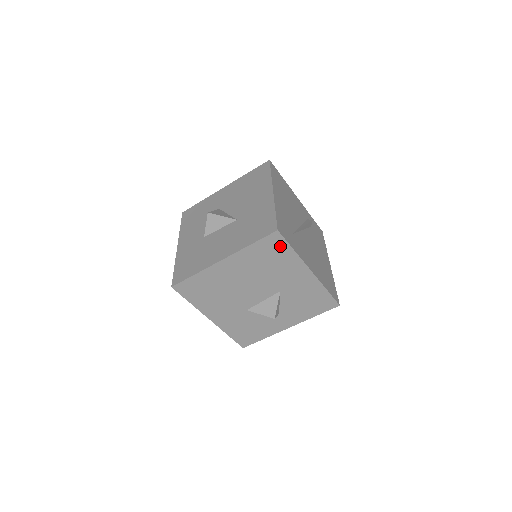
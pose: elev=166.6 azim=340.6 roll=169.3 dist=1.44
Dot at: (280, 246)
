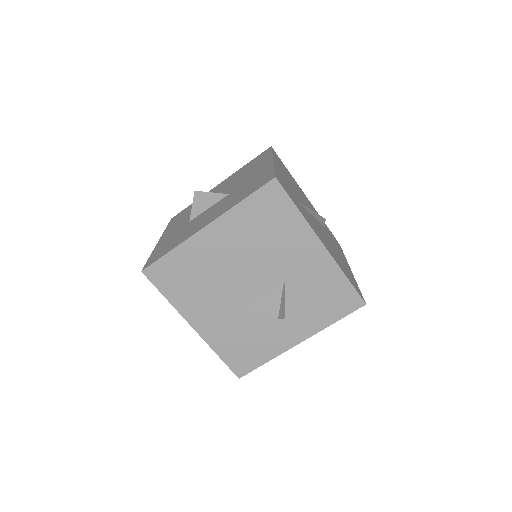
Dot at: (280, 203)
